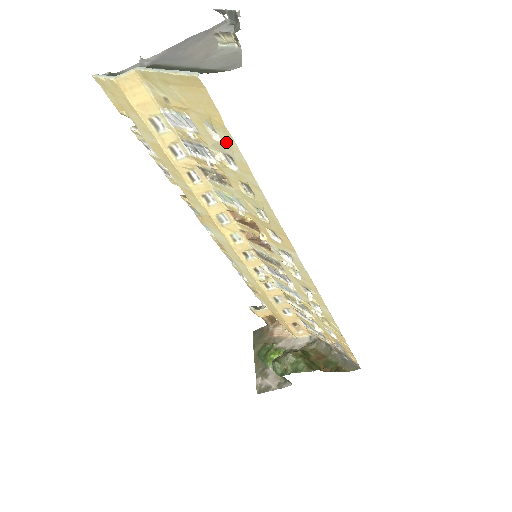
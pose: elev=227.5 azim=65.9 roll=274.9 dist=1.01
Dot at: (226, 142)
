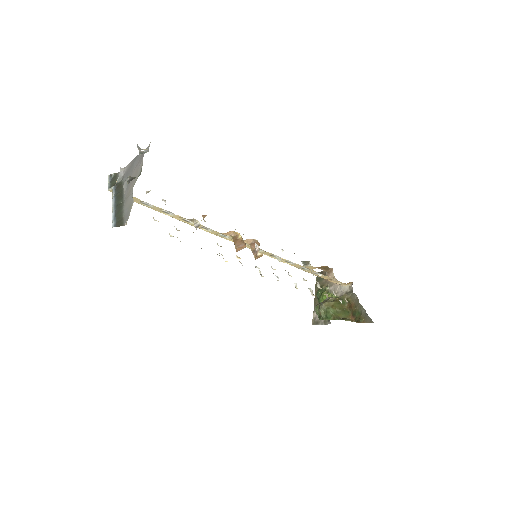
Dot at: occluded
